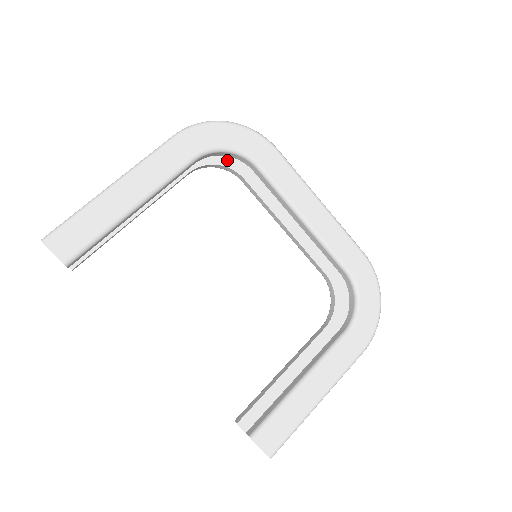
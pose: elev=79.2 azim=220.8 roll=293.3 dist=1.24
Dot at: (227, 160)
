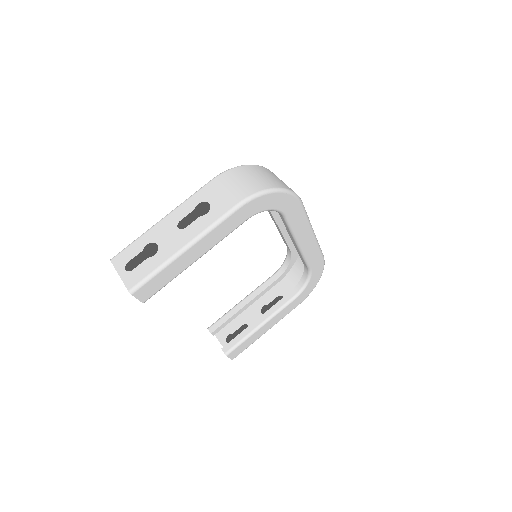
Dot at: occluded
